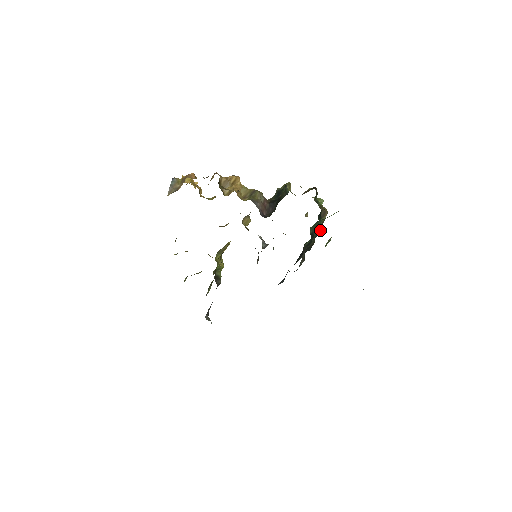
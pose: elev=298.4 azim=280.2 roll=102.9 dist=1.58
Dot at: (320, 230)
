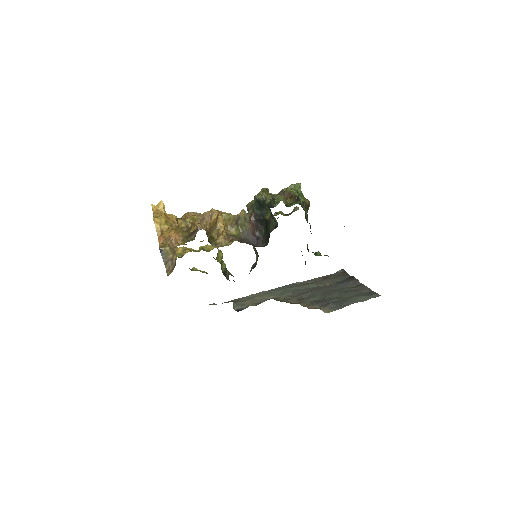
Dot at: occluded
